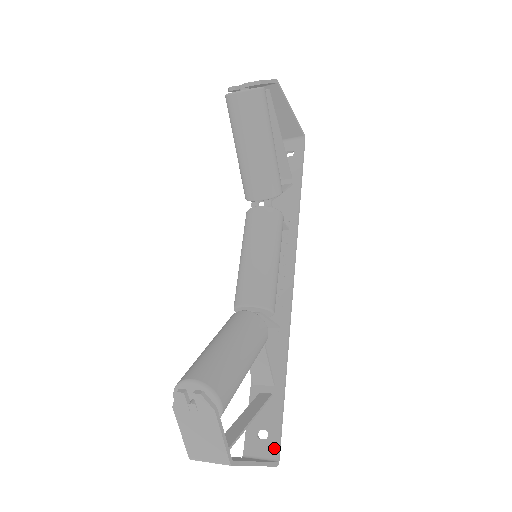
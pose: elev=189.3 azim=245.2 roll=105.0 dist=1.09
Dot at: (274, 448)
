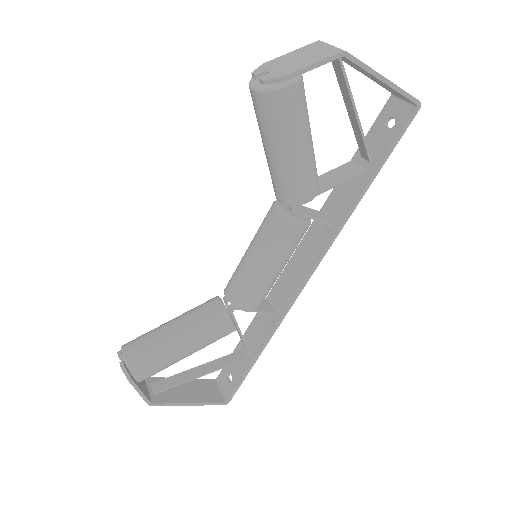
Dot at: (229, 393)
